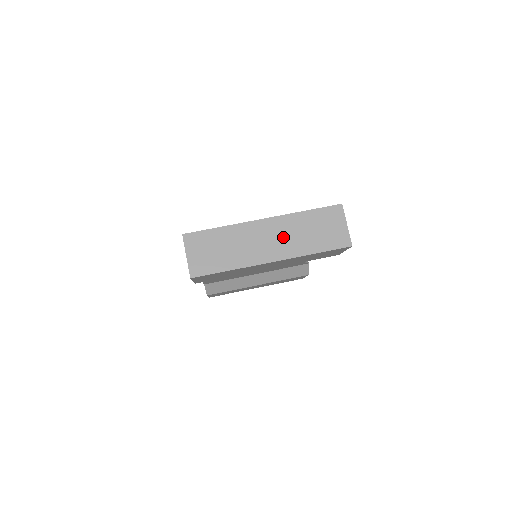
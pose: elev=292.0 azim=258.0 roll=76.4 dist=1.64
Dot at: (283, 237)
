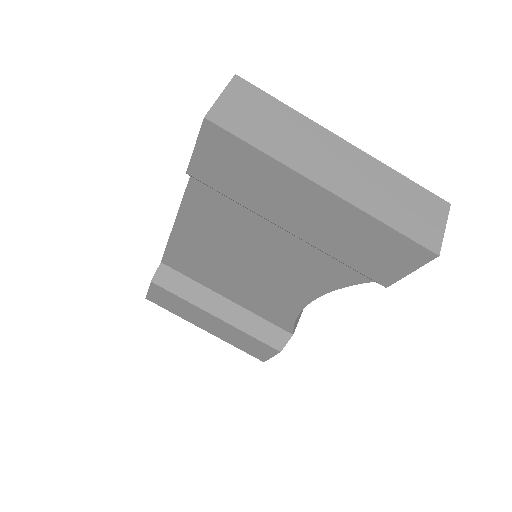
Dot at: (357, 176)
